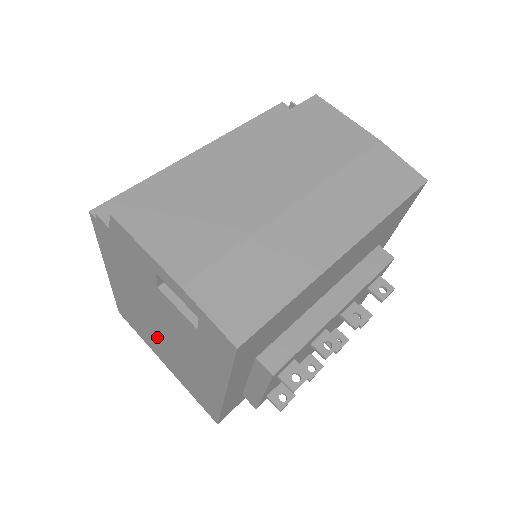
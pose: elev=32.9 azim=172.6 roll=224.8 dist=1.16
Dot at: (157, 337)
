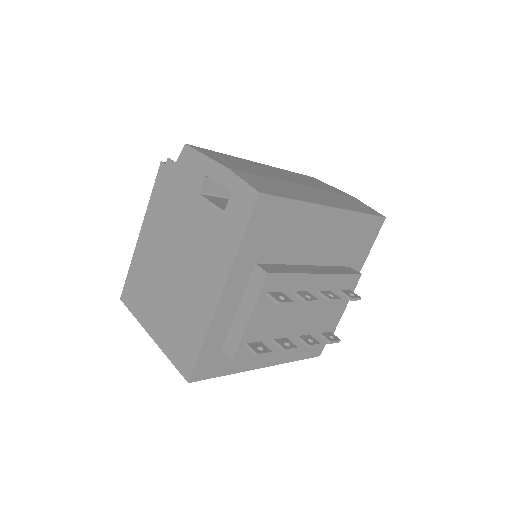
Dot at: (162, 285)
